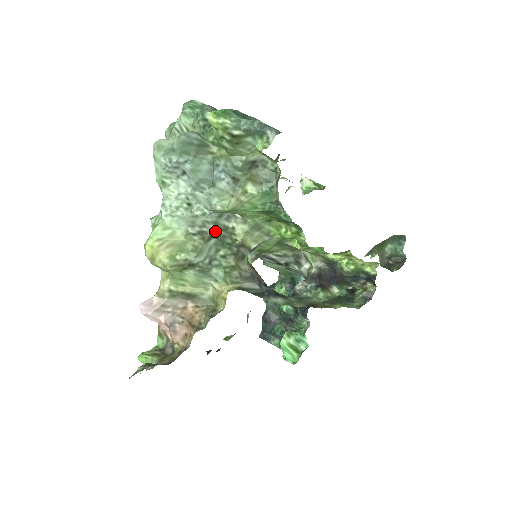
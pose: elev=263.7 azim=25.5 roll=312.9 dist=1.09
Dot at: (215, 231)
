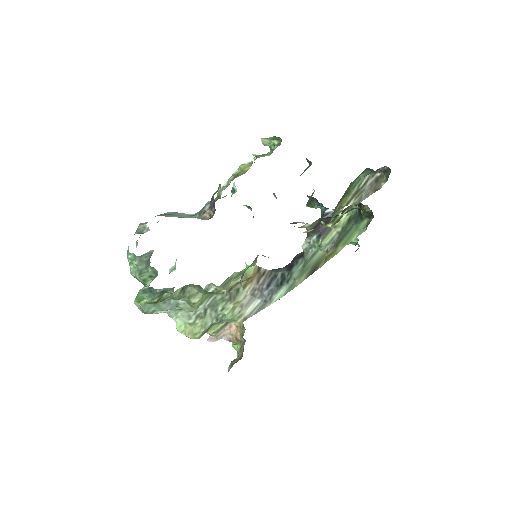
Dot at: (205, 306)
